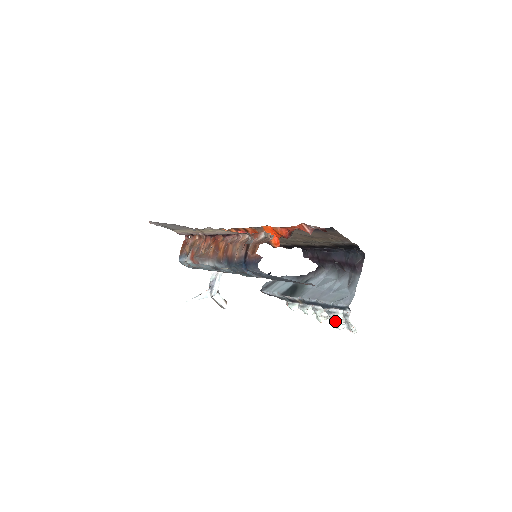
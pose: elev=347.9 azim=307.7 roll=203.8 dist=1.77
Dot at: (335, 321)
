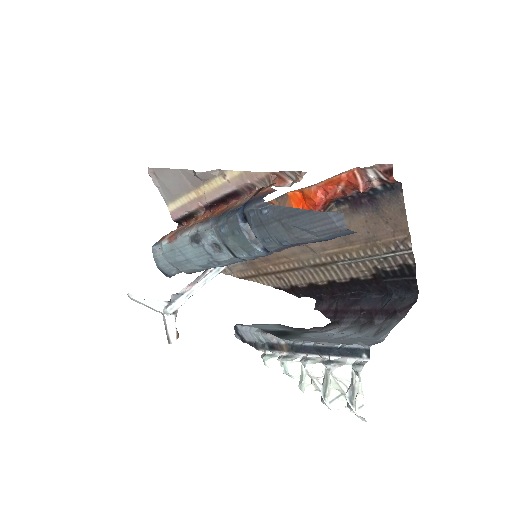
Dot at: (332, 382)
